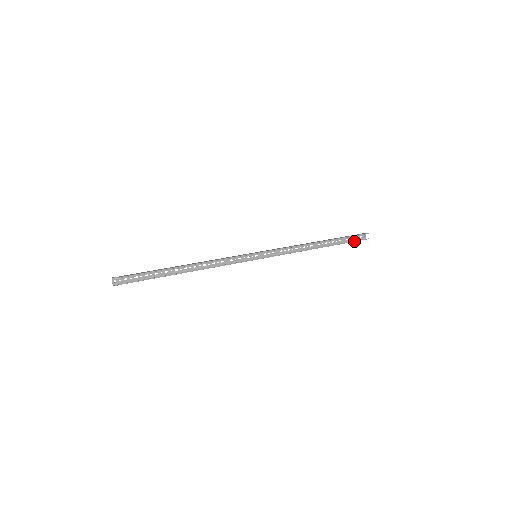
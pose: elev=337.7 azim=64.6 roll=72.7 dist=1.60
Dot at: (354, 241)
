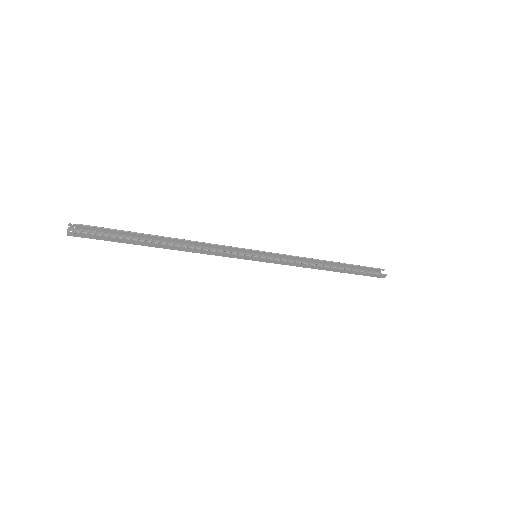
Dot at: (371, 272)
